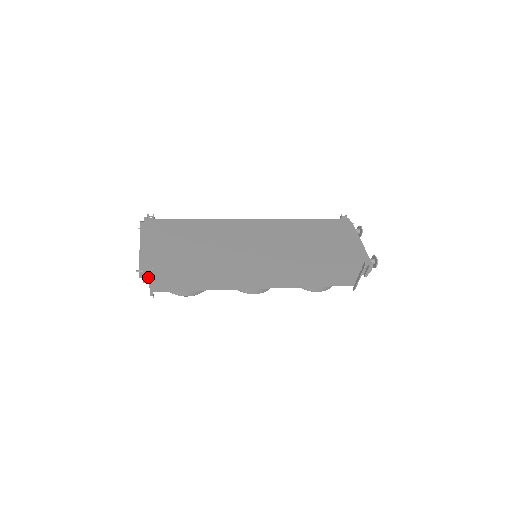
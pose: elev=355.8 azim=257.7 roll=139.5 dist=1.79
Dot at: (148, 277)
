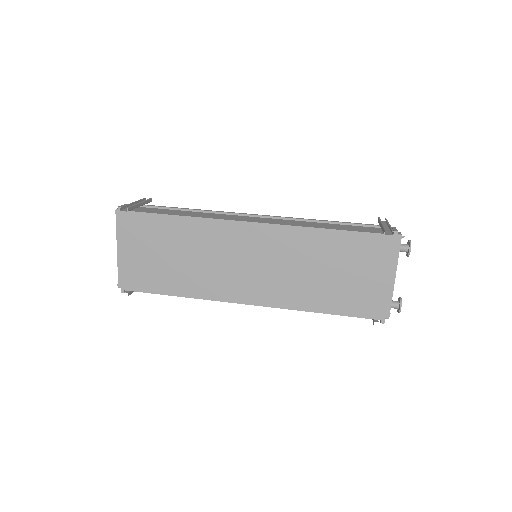
Dot at: occluded
